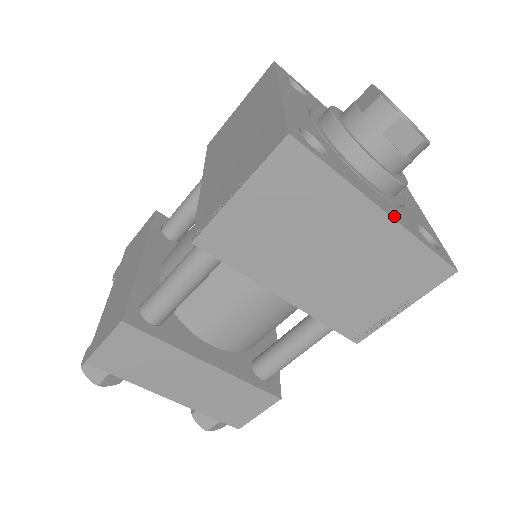
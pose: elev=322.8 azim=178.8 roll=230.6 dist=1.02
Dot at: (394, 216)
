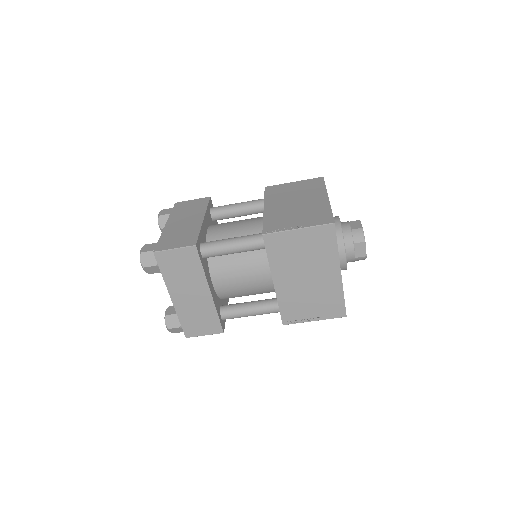
Dot at: occluded
